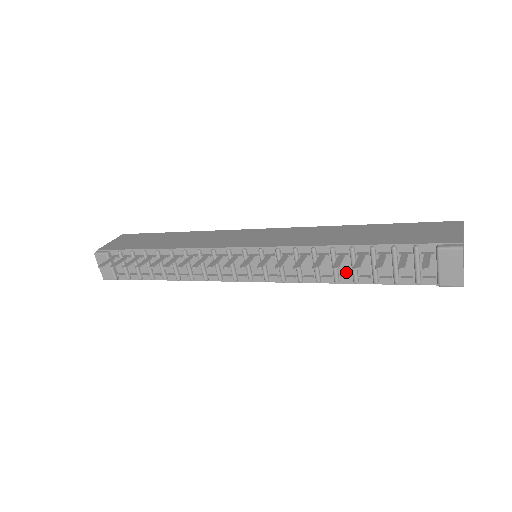
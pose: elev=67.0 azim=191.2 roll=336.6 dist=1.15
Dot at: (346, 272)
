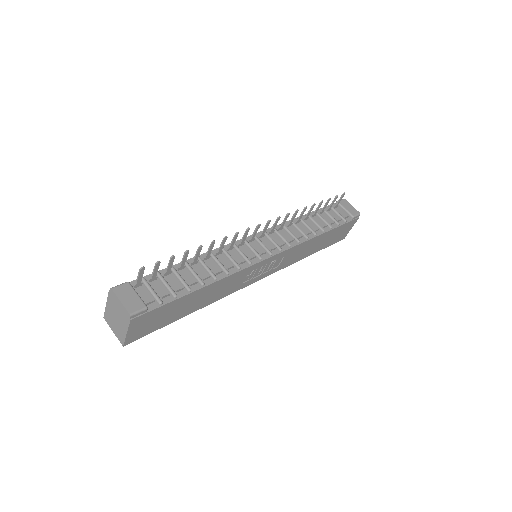
Dot at: (314, 229)
